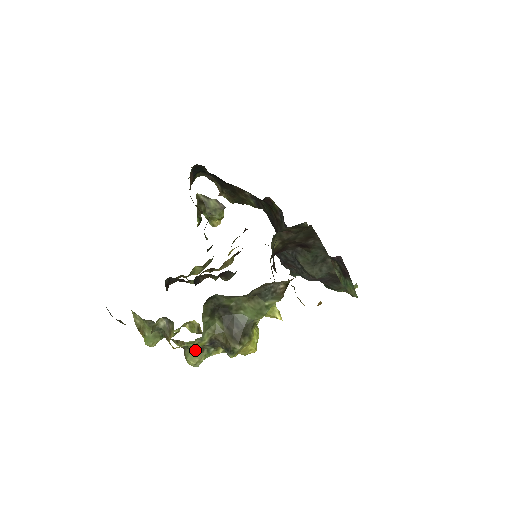
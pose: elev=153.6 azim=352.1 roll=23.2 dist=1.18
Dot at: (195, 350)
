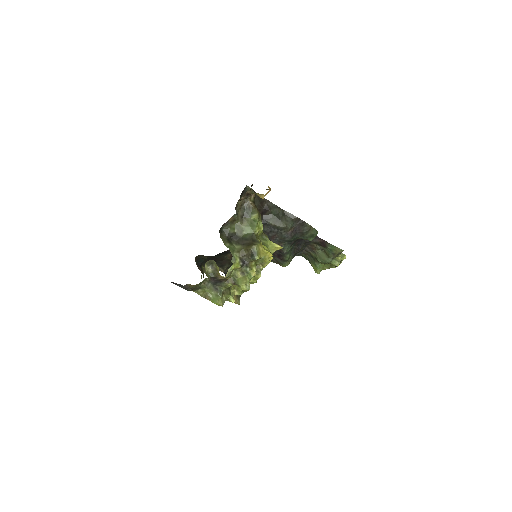
Dot at: (240, 277)
